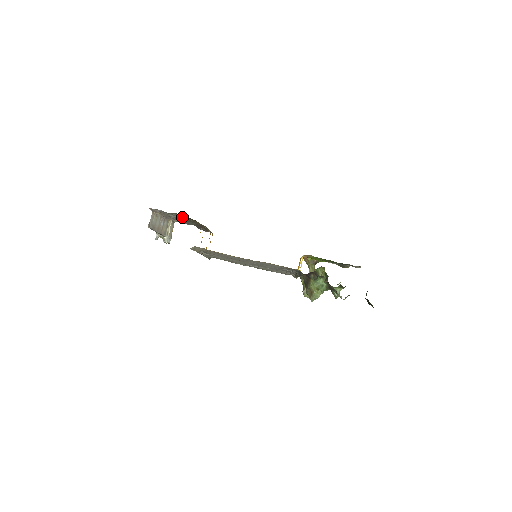
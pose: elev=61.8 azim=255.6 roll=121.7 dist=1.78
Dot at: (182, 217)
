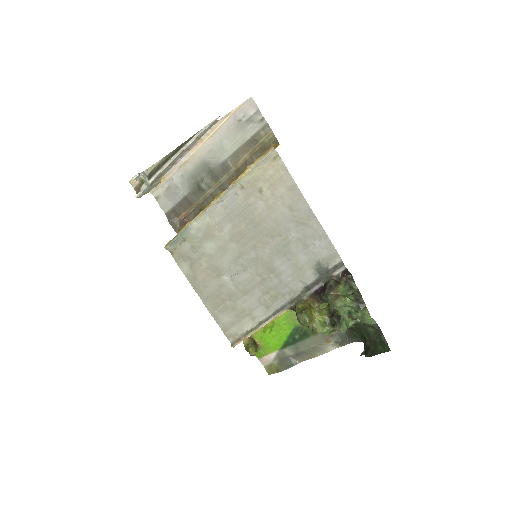
Dot at: (235, 152)
